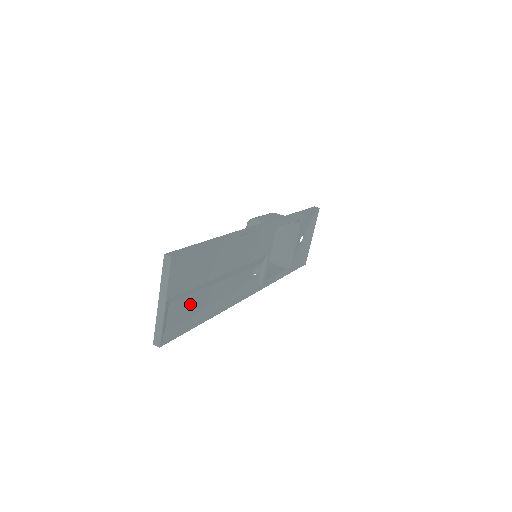
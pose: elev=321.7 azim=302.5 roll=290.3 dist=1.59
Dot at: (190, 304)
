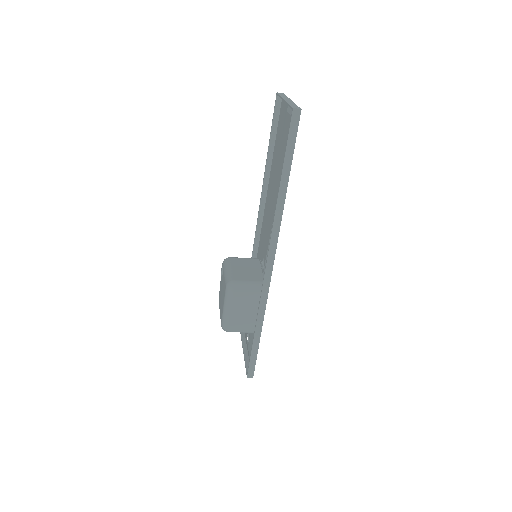
Dot at: (283, 149)
